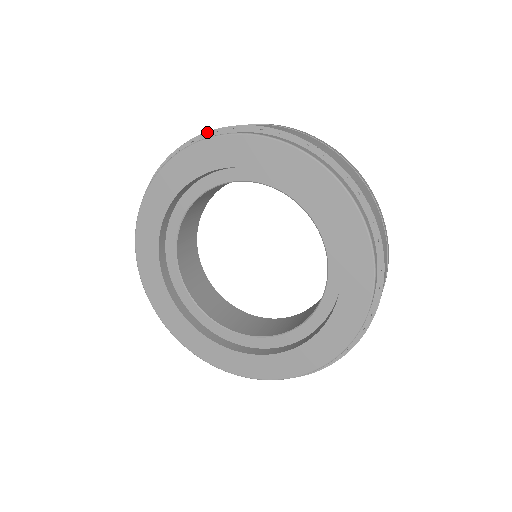
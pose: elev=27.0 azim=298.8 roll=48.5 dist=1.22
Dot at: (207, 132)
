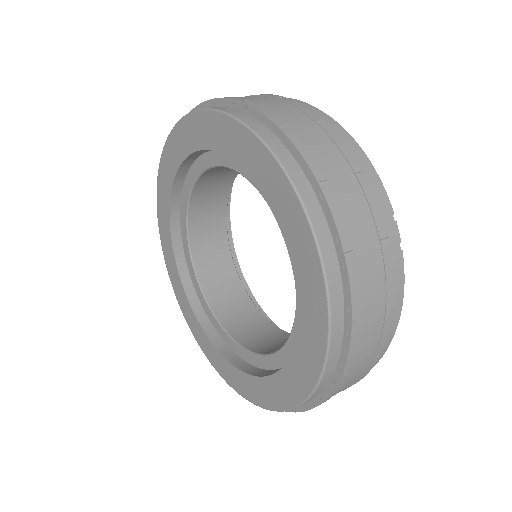
Dot at: (196, 106)
